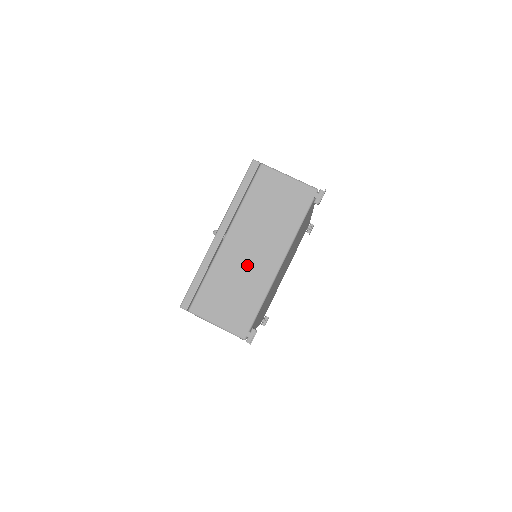
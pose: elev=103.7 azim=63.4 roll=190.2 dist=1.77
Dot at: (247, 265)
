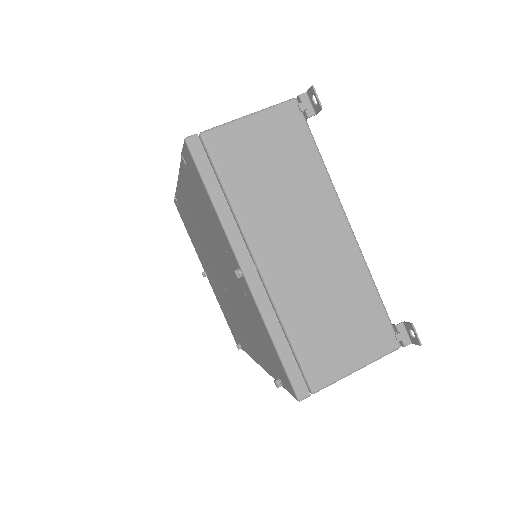
Dot at: (317, 268)
